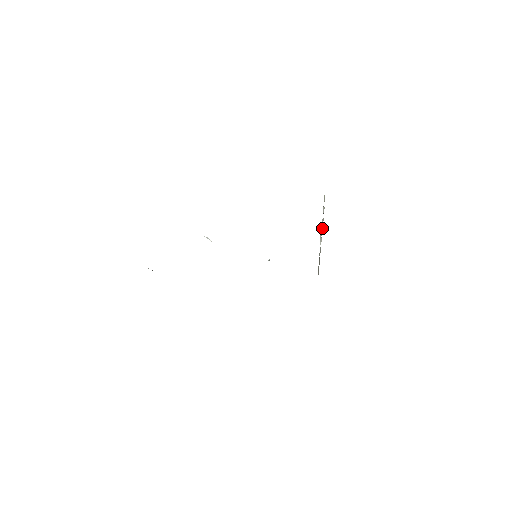
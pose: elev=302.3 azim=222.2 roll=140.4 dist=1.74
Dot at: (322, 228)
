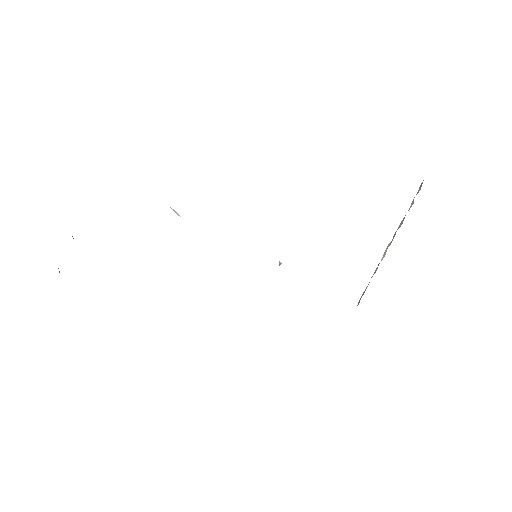
Dot at: (394, 236)
